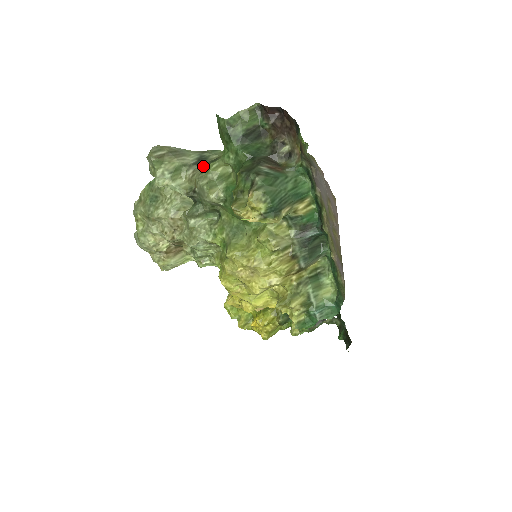
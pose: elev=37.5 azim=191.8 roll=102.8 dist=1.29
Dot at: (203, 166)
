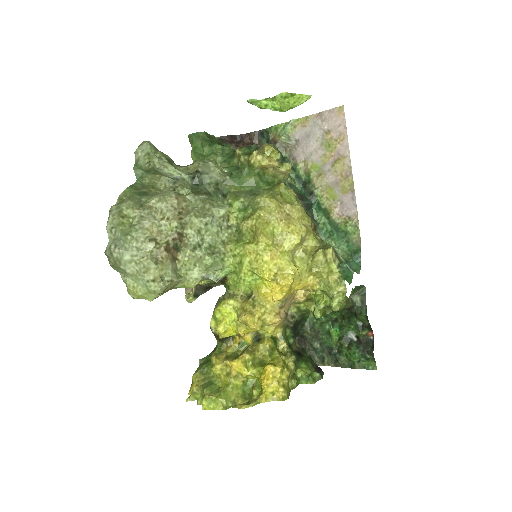
Dot at: (193, 162)
